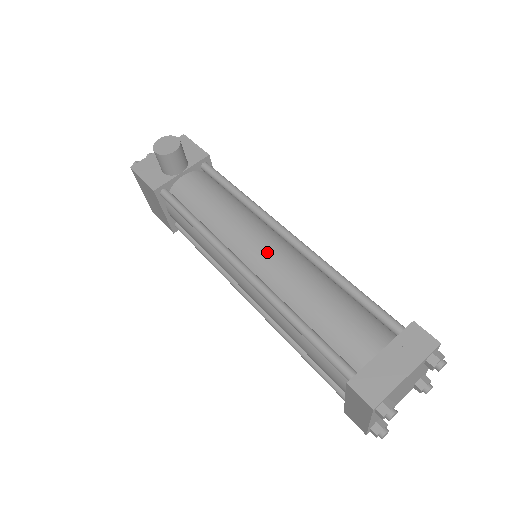
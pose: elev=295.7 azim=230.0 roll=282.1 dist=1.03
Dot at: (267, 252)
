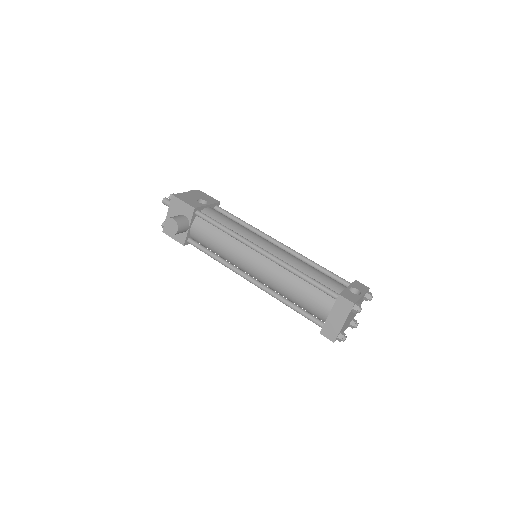
Dot at: (258, 269)
